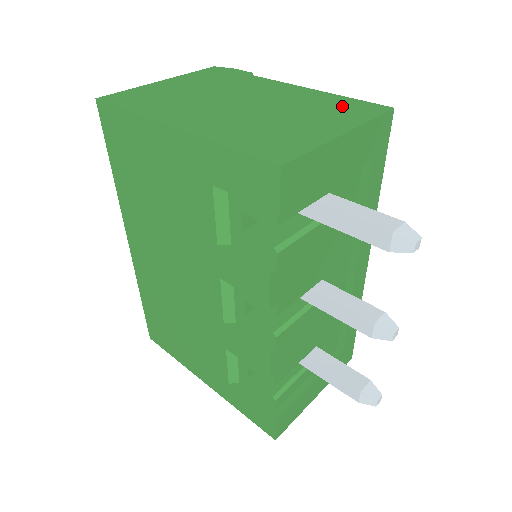
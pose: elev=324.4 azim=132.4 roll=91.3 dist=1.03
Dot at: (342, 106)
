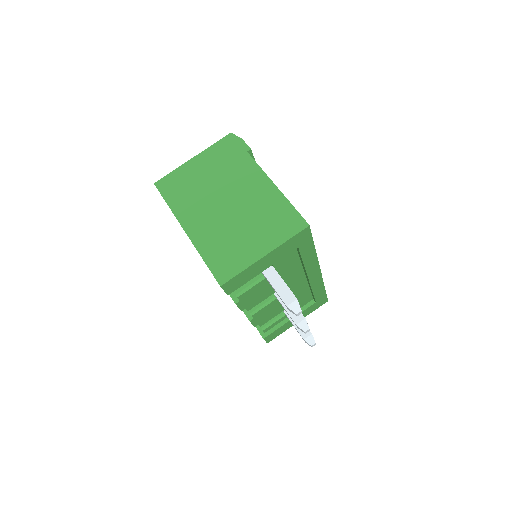
Dot at: (281, 218)
